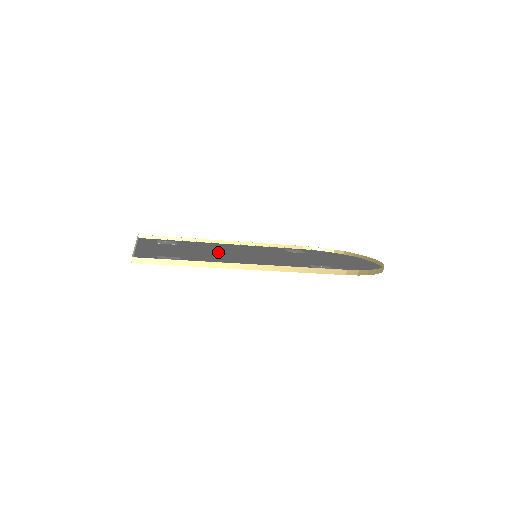
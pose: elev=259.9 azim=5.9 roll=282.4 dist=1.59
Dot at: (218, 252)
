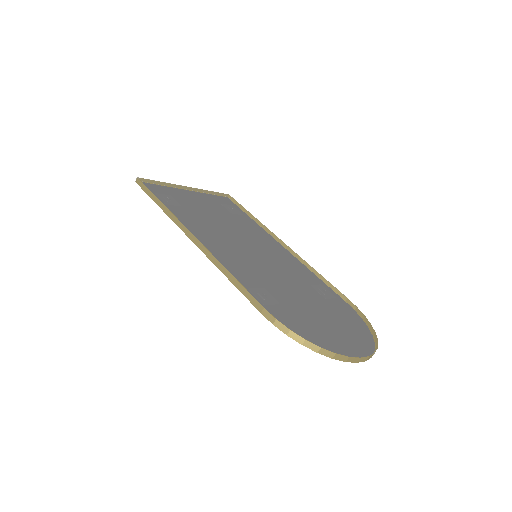
Dot at: (235, 232)
